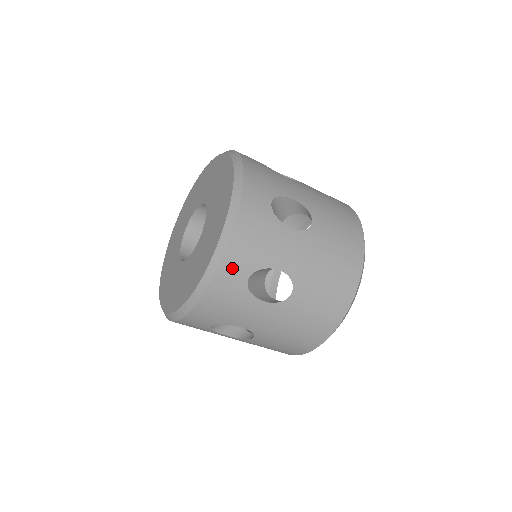
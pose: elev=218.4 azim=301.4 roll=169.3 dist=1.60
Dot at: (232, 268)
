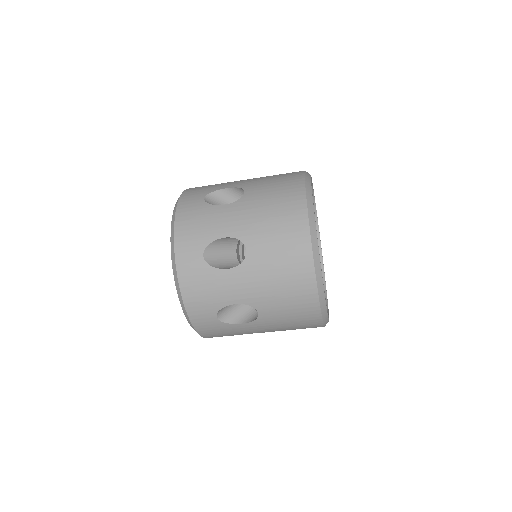
Dot at: (200, 317)
